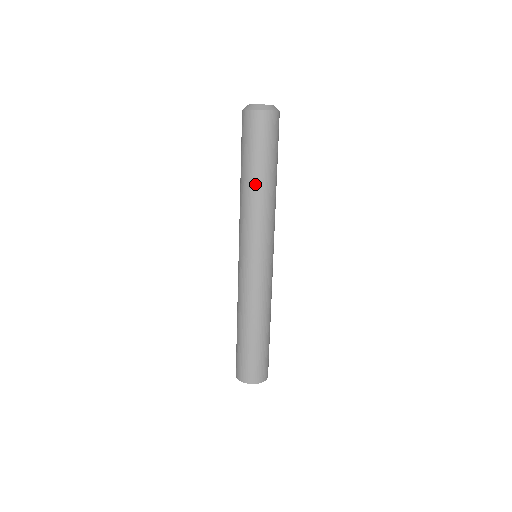
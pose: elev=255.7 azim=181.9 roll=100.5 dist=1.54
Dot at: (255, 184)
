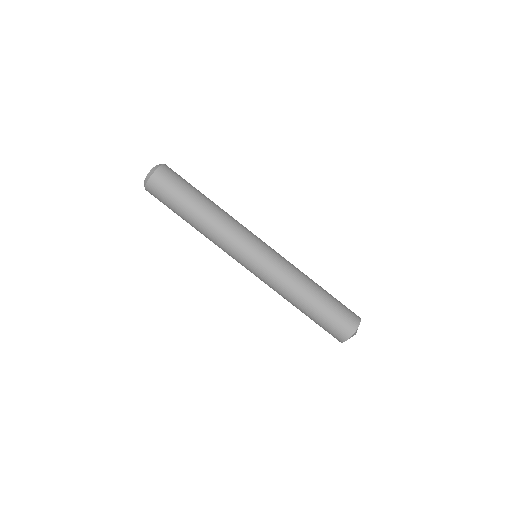
Dot at: (209, 205)
